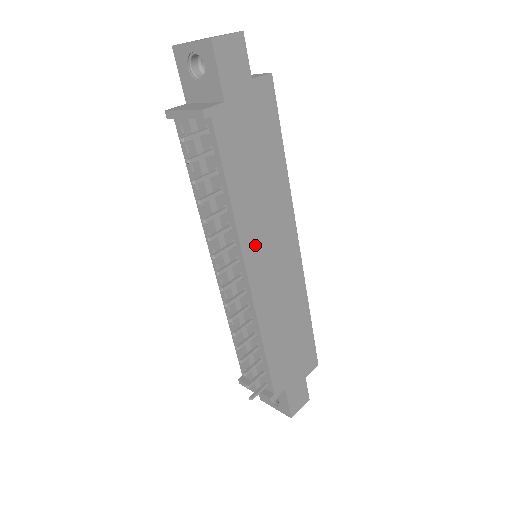
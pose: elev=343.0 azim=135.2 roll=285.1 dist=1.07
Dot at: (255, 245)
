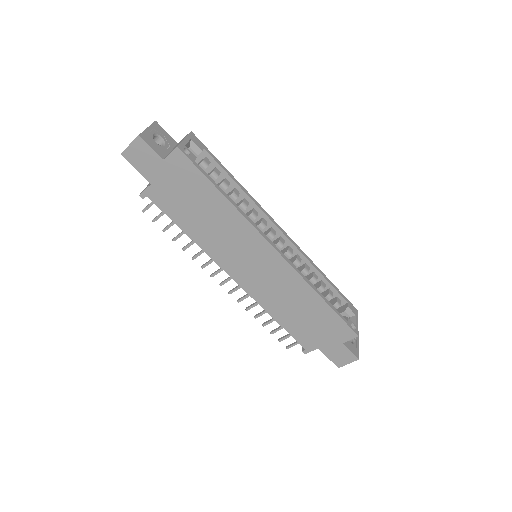
Dot at: (228, 259)
